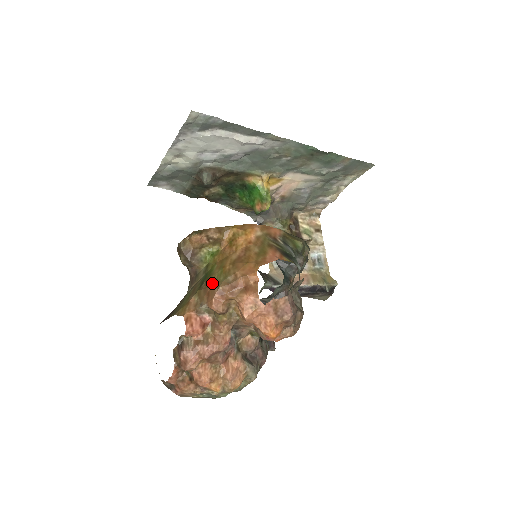
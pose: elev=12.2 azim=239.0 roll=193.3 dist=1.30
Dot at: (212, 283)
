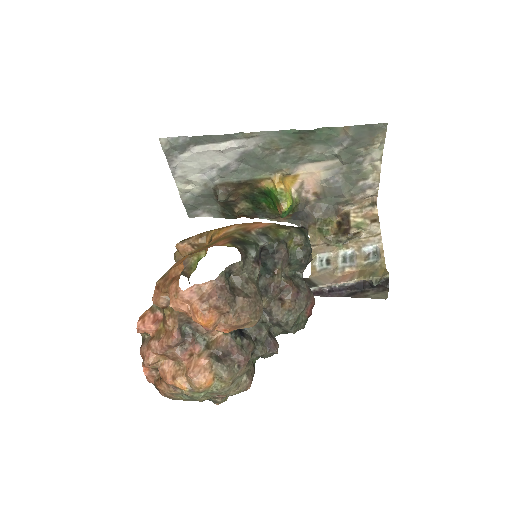
Dot at: occluded
